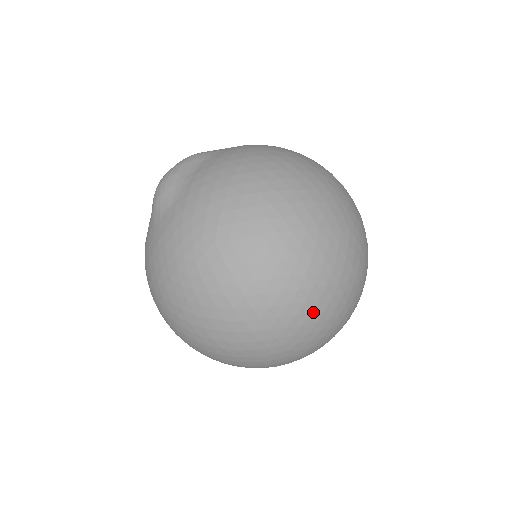
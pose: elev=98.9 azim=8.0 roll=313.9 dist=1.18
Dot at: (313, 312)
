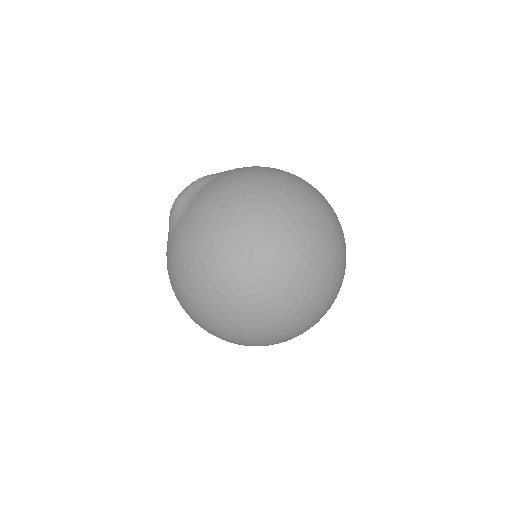
Dot at: (279, 308)
